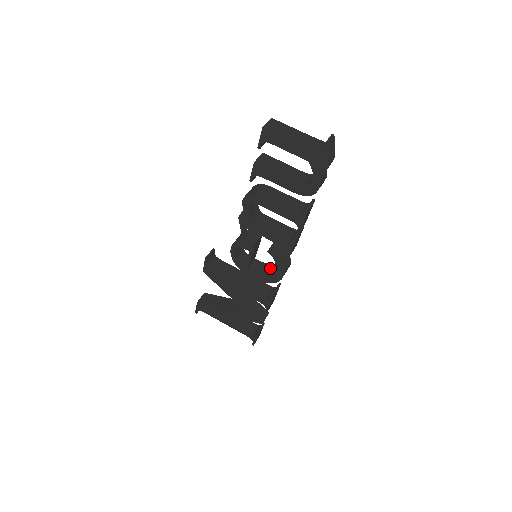
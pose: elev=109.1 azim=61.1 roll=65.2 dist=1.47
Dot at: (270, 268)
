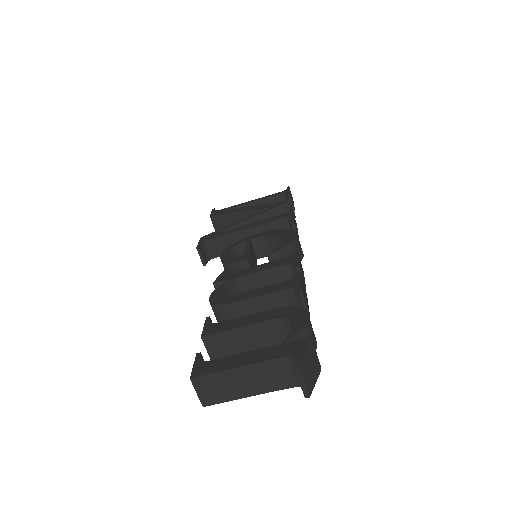
Dot at: (278, 245)
